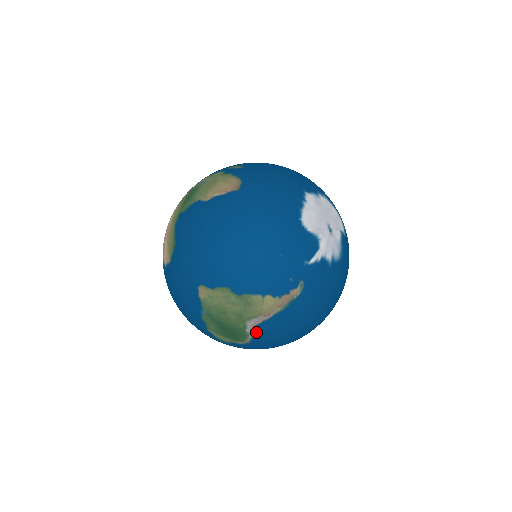
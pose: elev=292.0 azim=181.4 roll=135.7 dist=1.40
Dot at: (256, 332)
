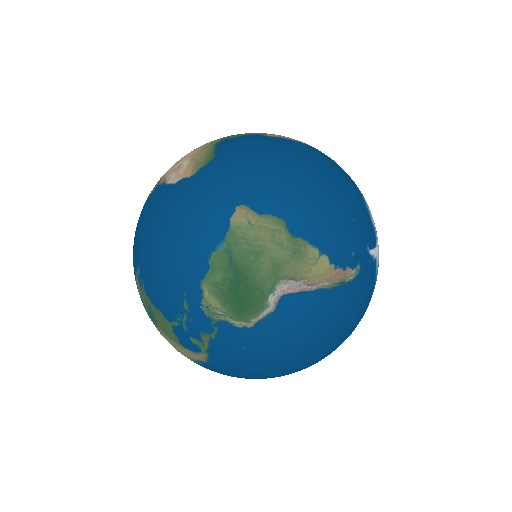
Dot at: (279, 307)
